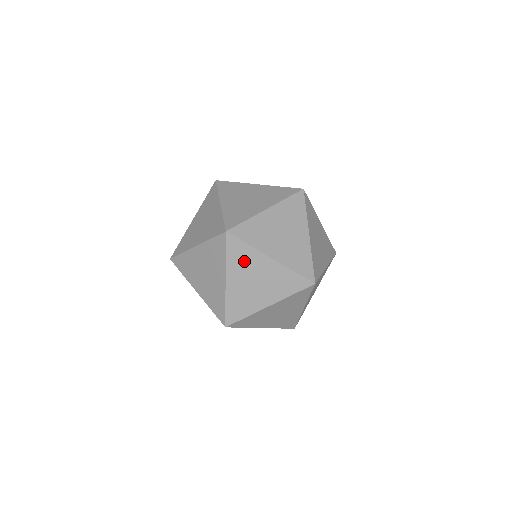
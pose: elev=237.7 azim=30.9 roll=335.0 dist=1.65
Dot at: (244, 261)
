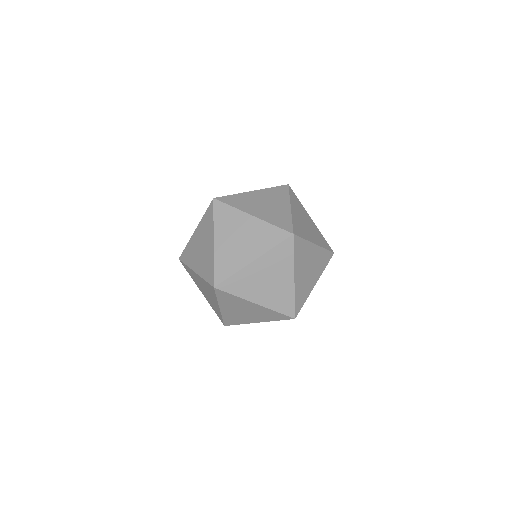
Dot at: occluded
